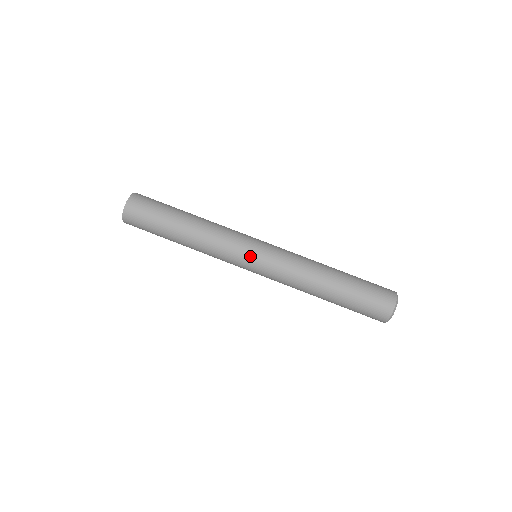
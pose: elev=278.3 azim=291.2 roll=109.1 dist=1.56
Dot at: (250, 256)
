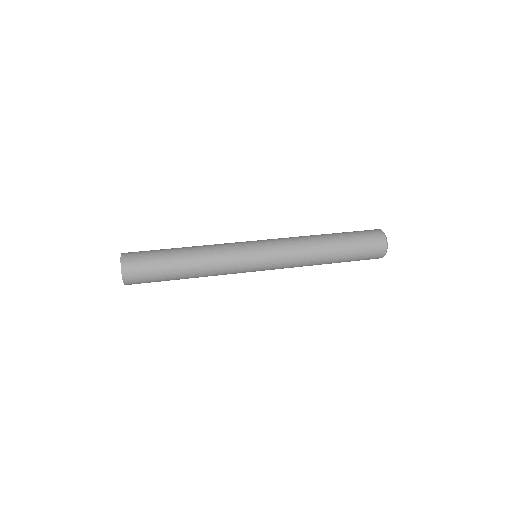
Dot at: (250, 241)
